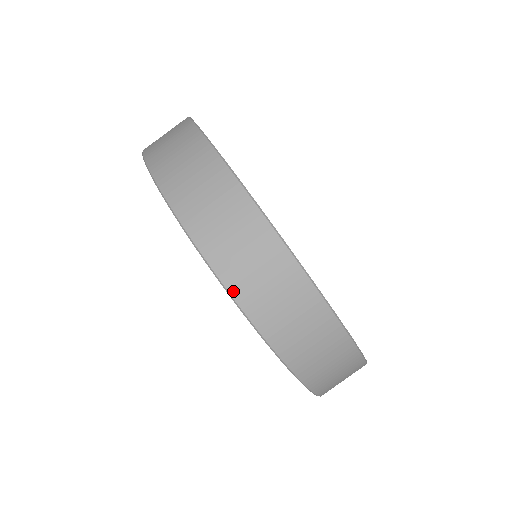
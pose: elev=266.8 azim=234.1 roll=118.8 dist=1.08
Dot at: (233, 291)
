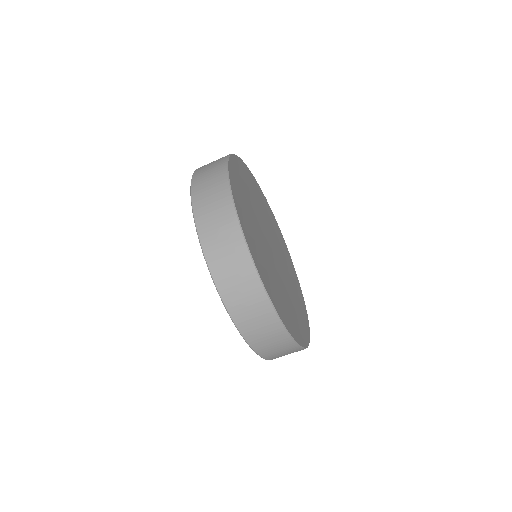
Dot at: (199, 228)
